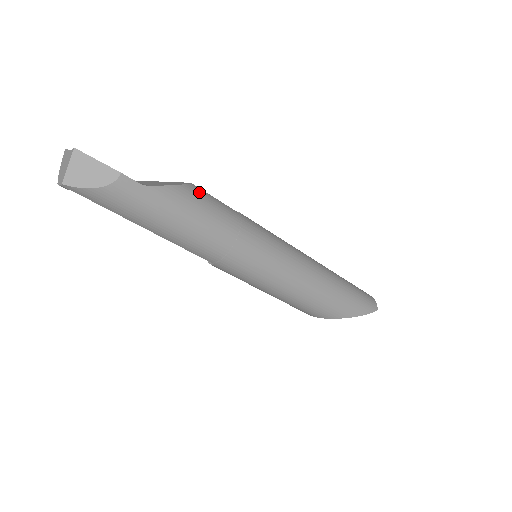
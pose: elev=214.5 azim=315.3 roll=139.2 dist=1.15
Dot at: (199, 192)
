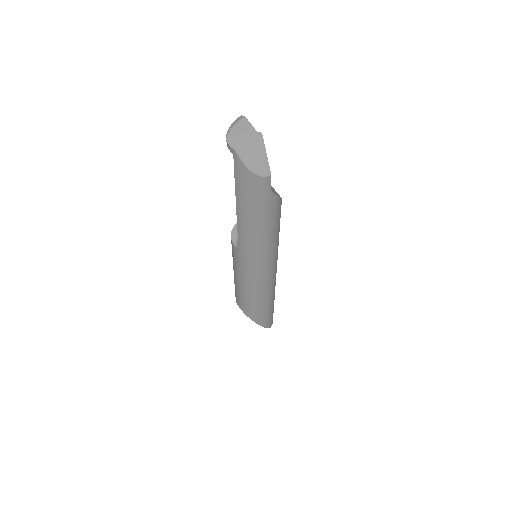
Dot at: occluded
